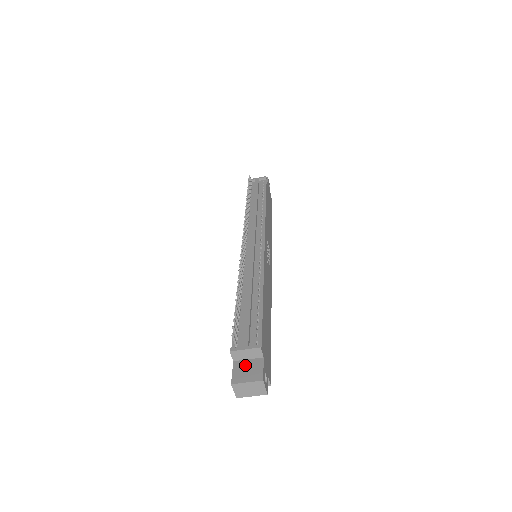
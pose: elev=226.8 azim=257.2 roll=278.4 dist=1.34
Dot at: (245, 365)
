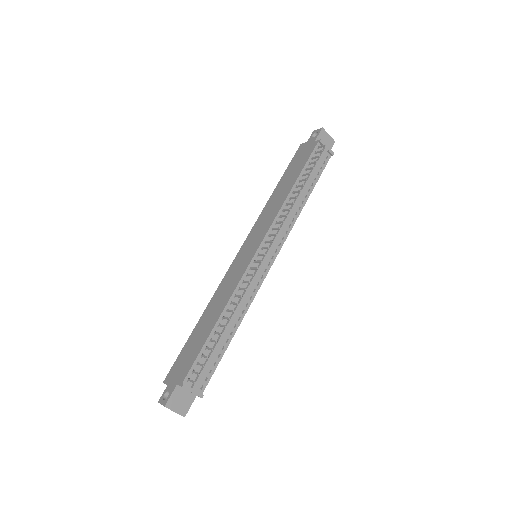
Dot at: (182, 395)
